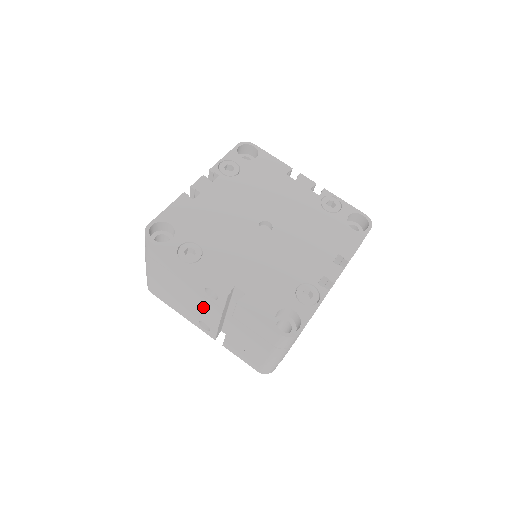
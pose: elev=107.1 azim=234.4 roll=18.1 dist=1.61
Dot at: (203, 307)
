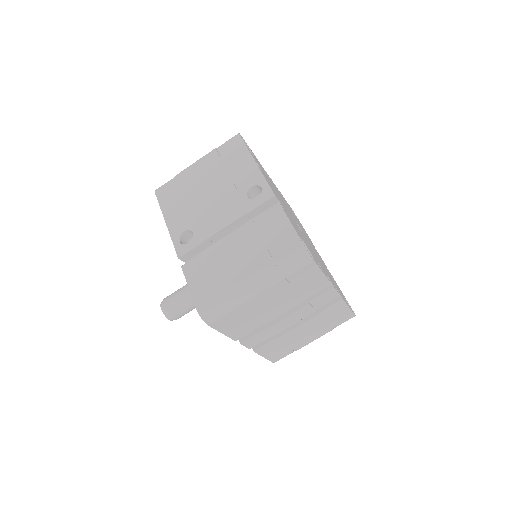
Dot at: (220, 209)
